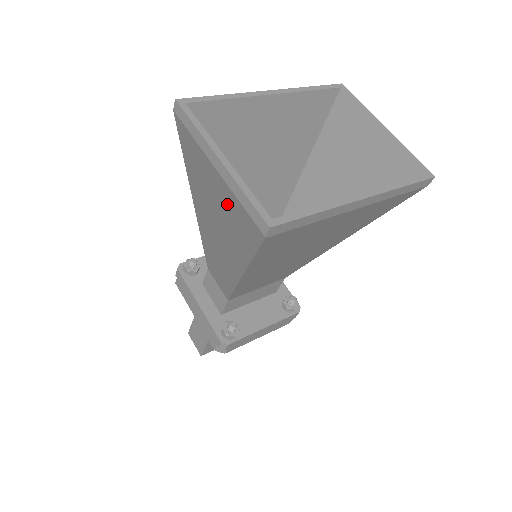
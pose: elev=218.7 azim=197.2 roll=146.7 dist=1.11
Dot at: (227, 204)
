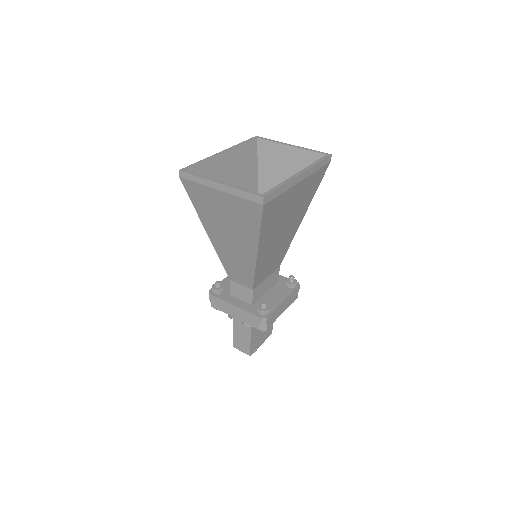
Dot at: (233, 207)
